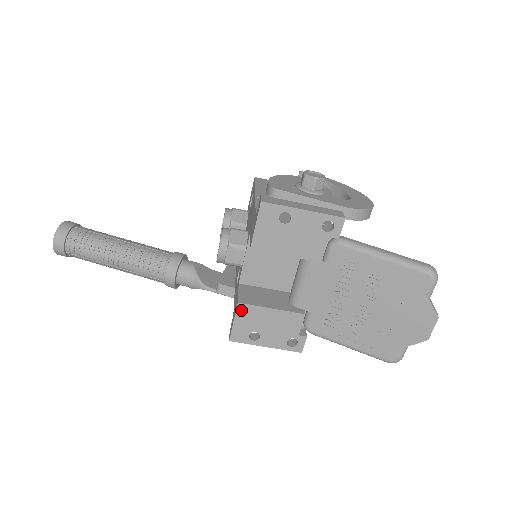
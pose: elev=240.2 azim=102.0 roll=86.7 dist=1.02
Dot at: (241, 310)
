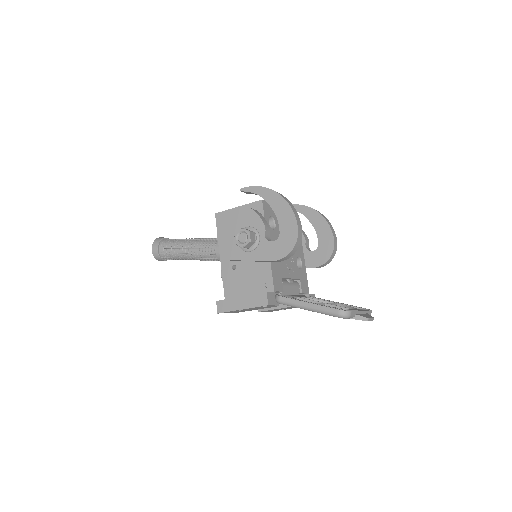
Dot at: (263, 311)
